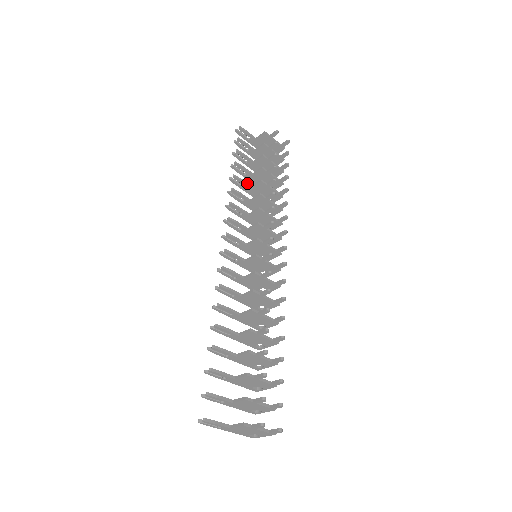
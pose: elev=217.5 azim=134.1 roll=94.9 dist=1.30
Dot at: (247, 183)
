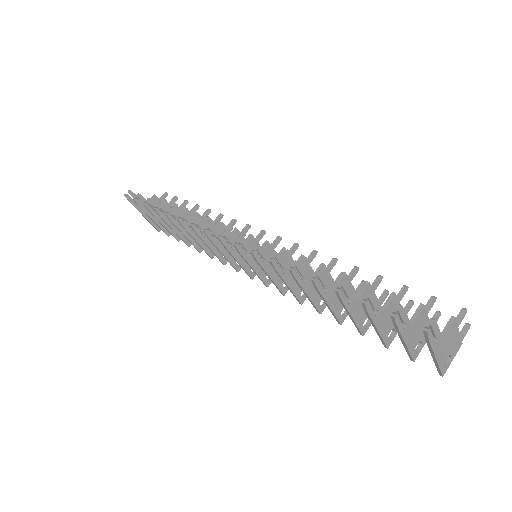
Dot at: occluded
